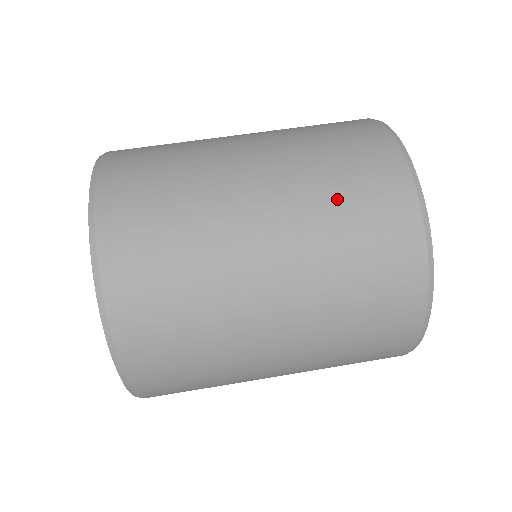
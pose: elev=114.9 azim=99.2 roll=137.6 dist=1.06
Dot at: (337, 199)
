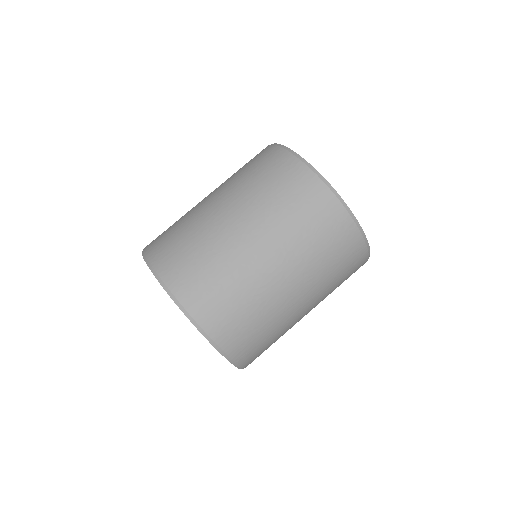
Dot at: (306, 233)
